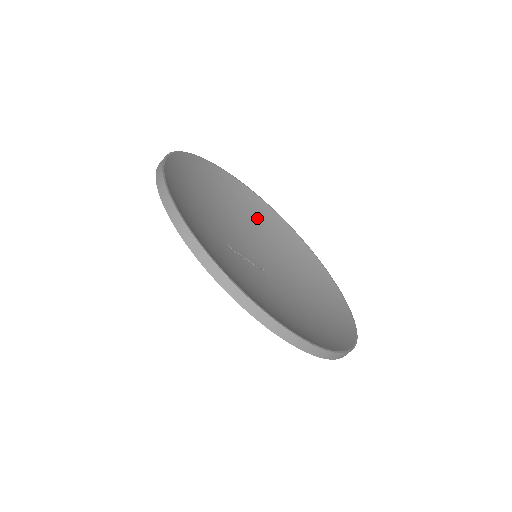
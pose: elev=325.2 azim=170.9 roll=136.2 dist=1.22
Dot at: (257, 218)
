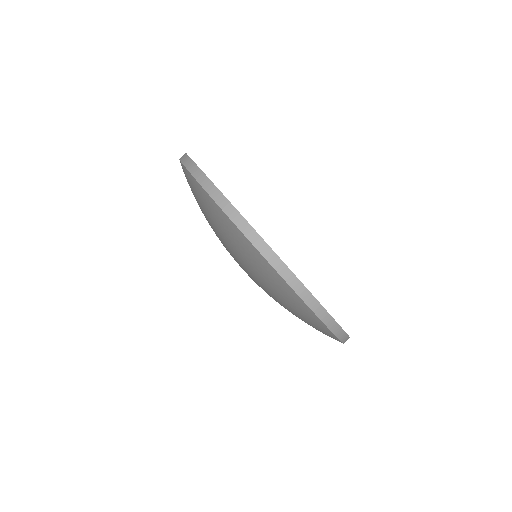
Dot at: occluded
